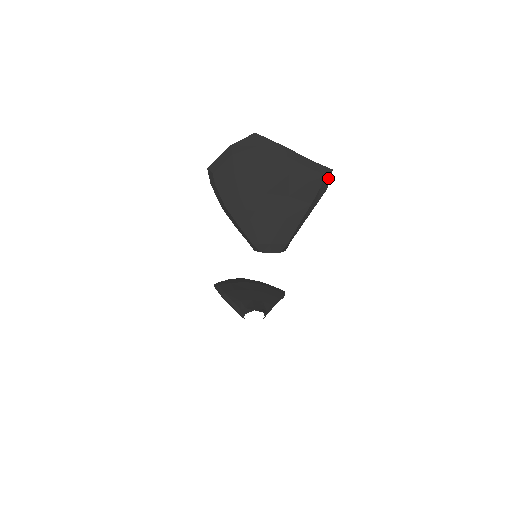
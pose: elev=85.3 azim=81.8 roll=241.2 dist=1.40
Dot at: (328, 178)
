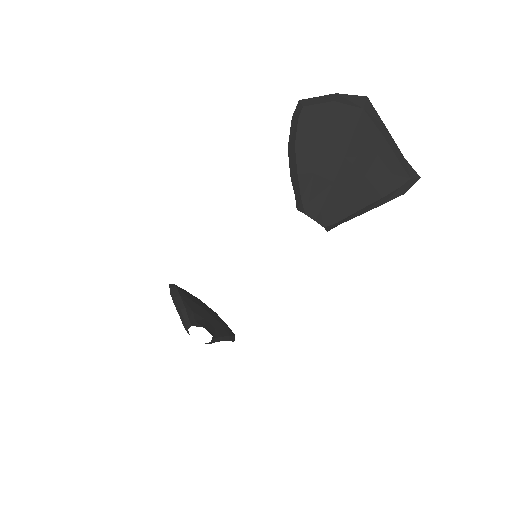
Dot at: (412, 183)
